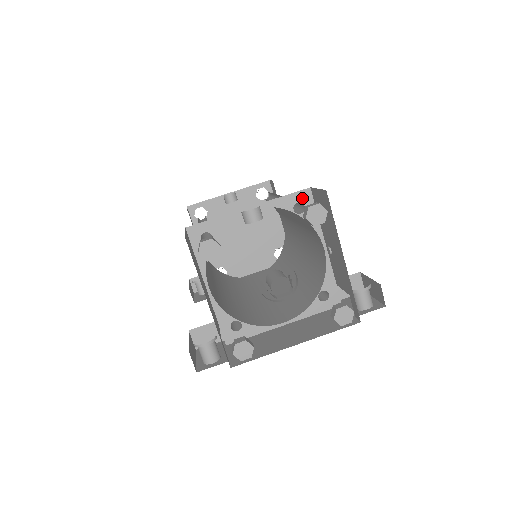
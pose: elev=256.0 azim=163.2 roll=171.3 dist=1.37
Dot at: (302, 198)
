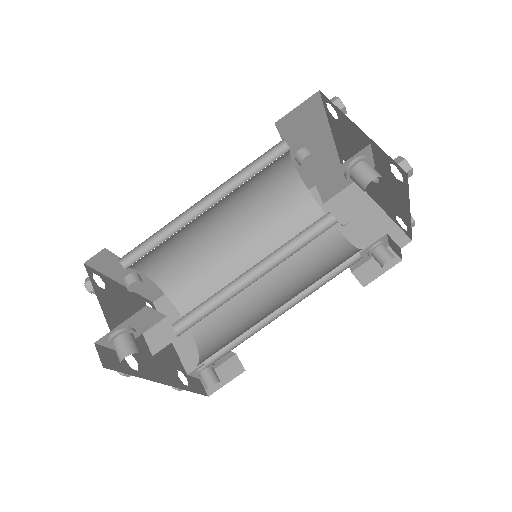
Dot at: occluded
